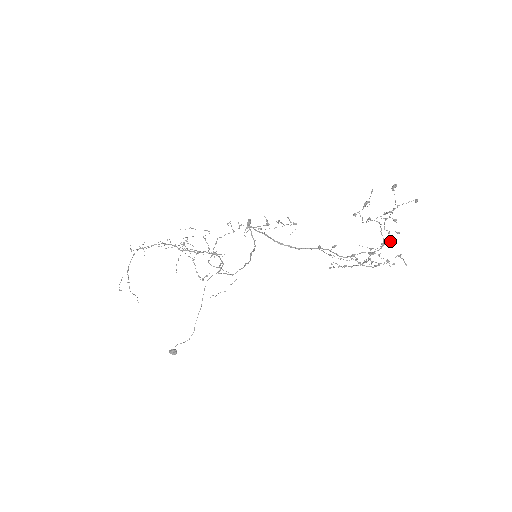
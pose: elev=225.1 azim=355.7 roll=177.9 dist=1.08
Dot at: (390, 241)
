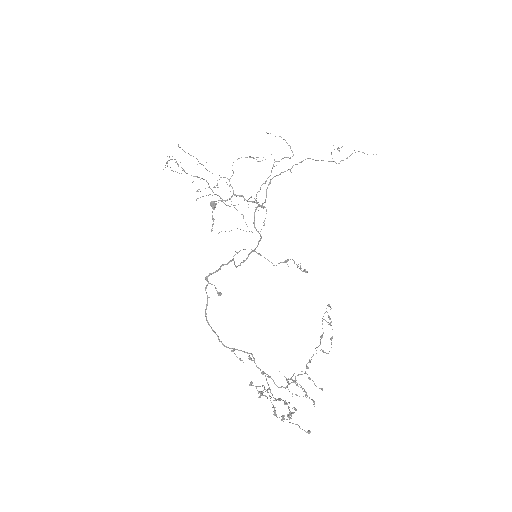
Dot at: (306, 395)
